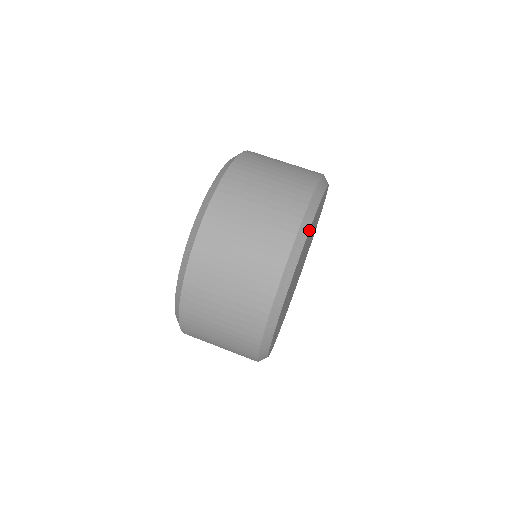
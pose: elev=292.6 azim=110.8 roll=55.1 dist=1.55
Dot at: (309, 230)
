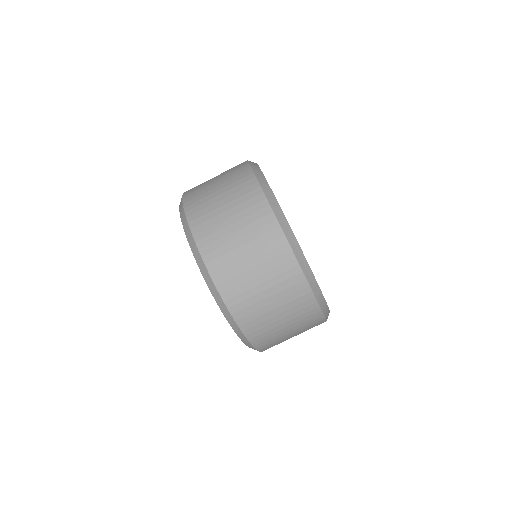
Dot at: (277, 202)
